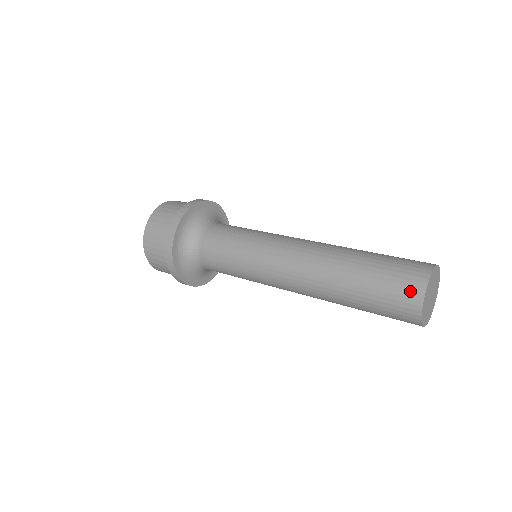
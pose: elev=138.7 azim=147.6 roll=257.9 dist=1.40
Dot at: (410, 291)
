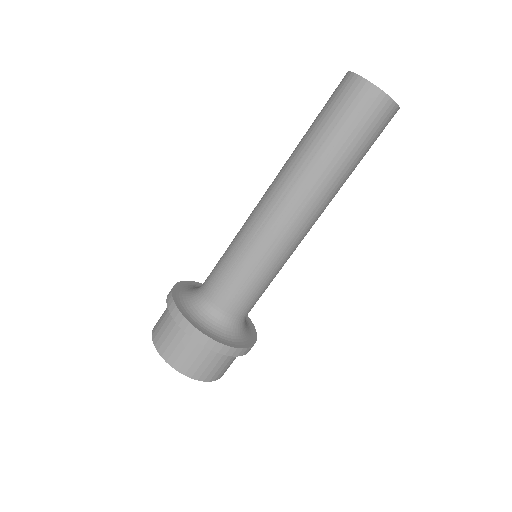
Dot at: (362, 96)
